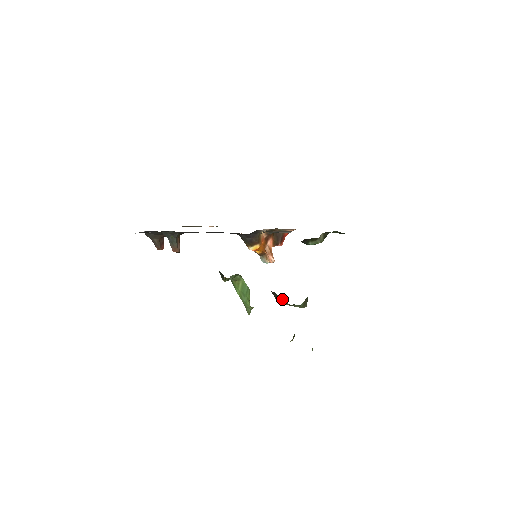
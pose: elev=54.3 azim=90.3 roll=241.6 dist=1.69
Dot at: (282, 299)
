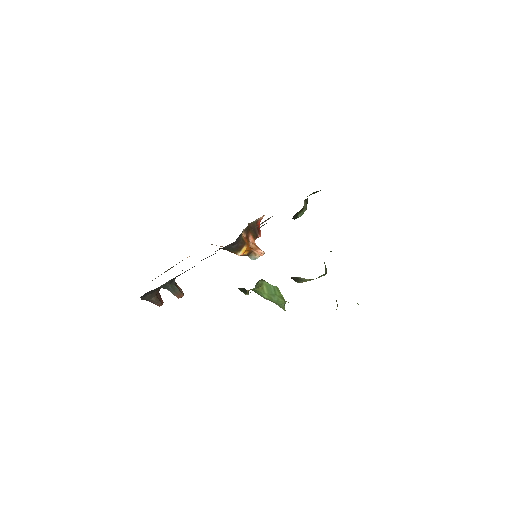
Dot at: (304, 278)
